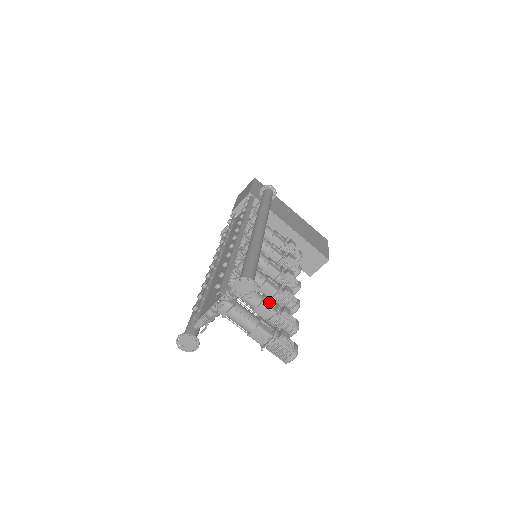
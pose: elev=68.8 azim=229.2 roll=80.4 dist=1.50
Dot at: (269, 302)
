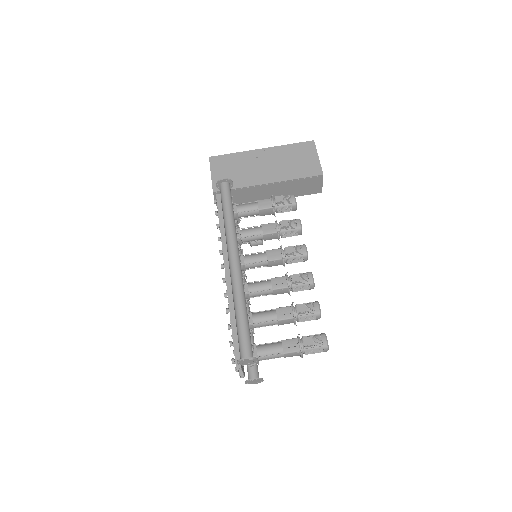
Dot at: (284, 312)
